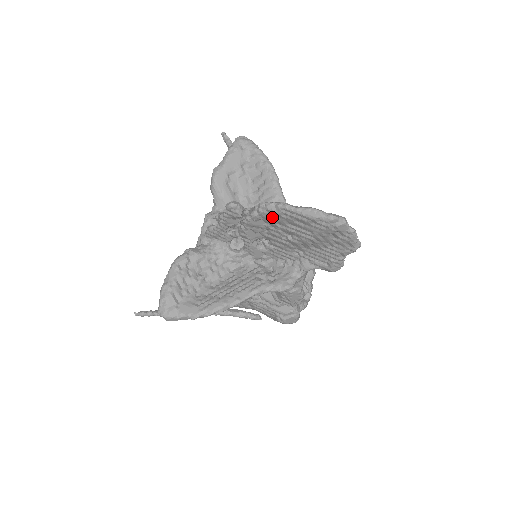
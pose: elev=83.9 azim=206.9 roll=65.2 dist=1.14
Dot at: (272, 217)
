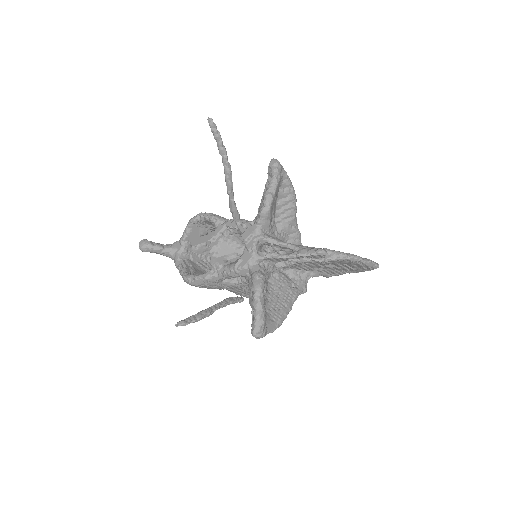
Dot at: (343, 262)
